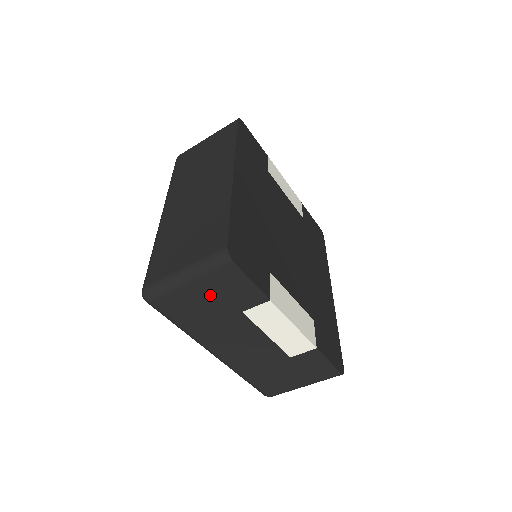
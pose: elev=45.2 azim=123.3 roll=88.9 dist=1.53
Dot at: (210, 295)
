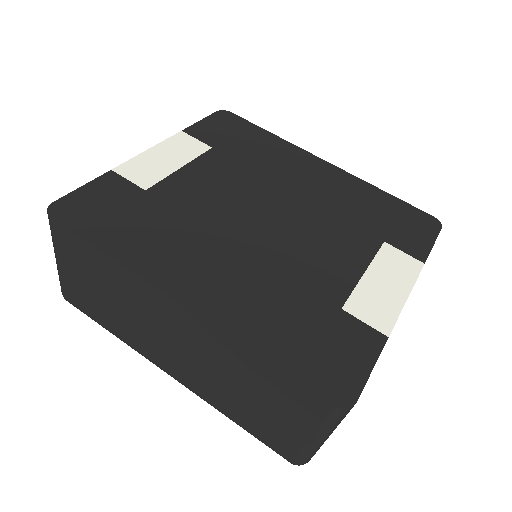
Dot at: occluded
